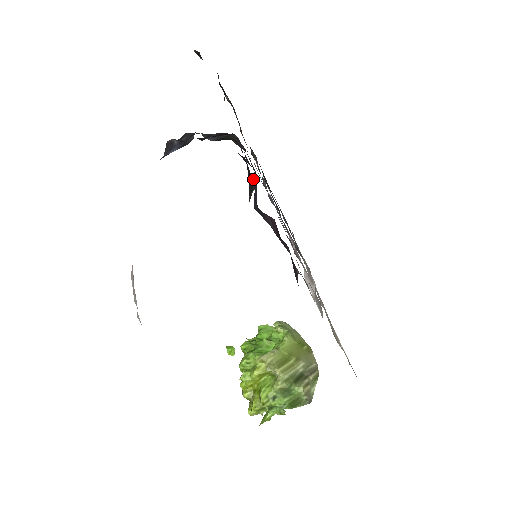
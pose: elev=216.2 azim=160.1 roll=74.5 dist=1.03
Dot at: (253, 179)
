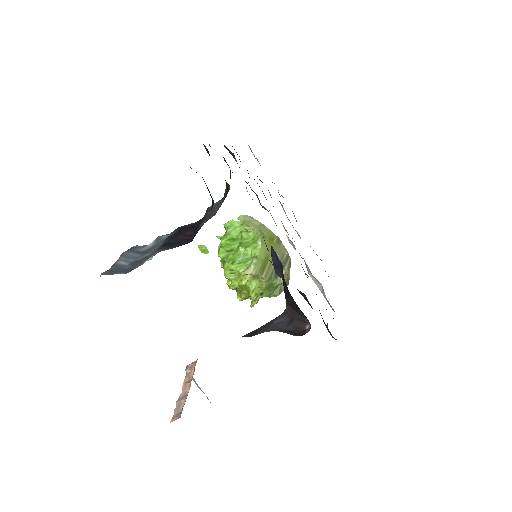
Dot at: (305, 317)
